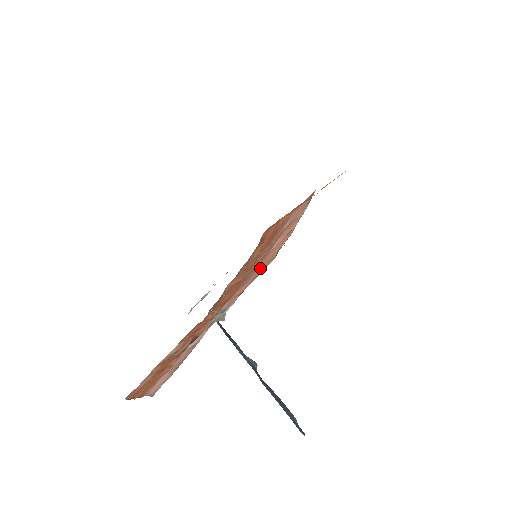
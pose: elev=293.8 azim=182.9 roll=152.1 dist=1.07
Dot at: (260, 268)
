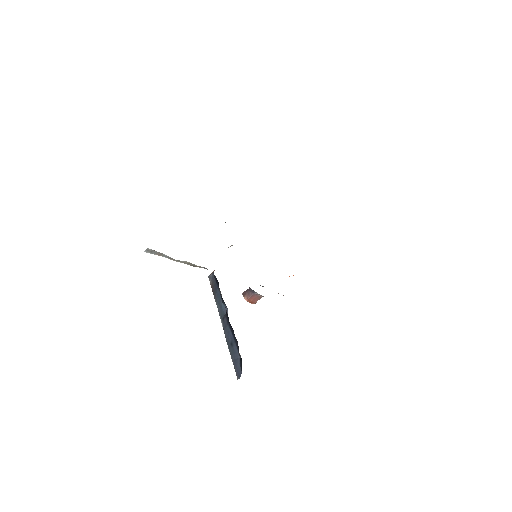
Dot at: occluded
